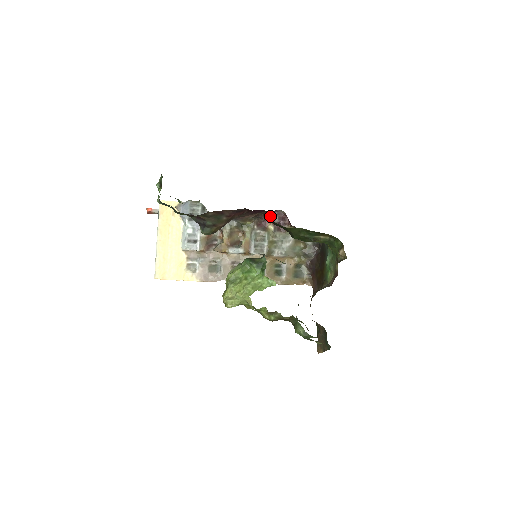
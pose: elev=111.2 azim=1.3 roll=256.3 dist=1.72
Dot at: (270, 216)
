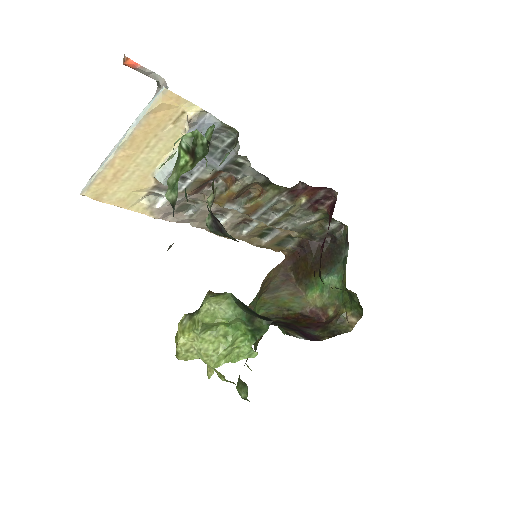
Dot at: (316, 189)
